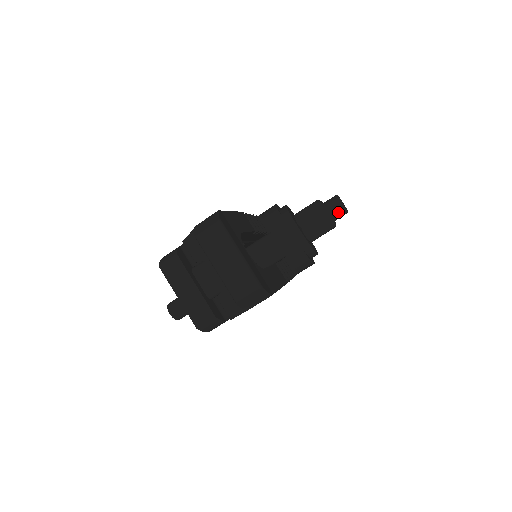
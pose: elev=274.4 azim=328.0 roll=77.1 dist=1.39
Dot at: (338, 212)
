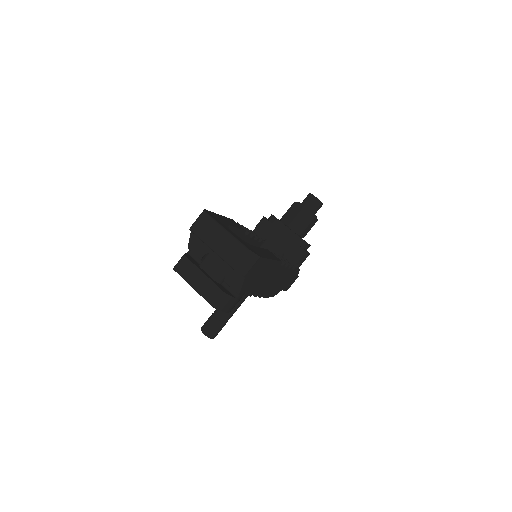
Dot at: (314, 205)
